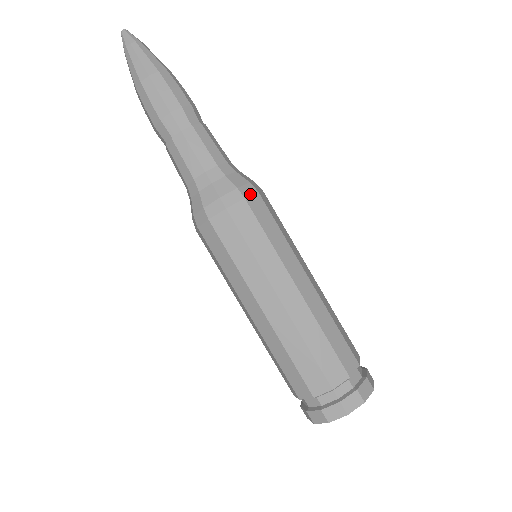
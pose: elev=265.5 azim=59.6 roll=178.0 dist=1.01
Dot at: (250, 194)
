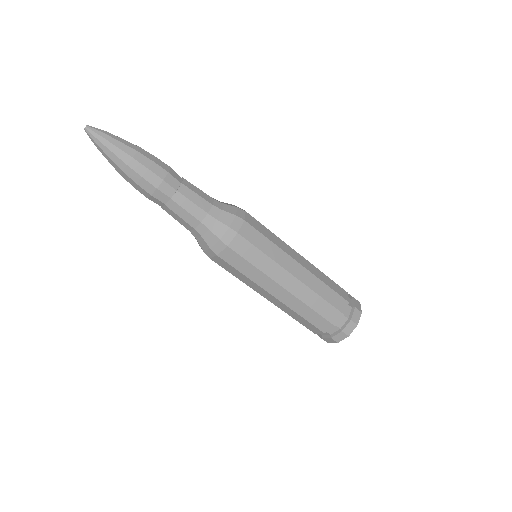
Dot at: occluded
